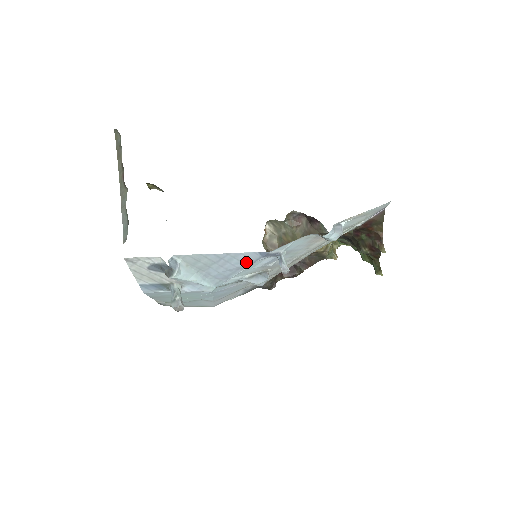
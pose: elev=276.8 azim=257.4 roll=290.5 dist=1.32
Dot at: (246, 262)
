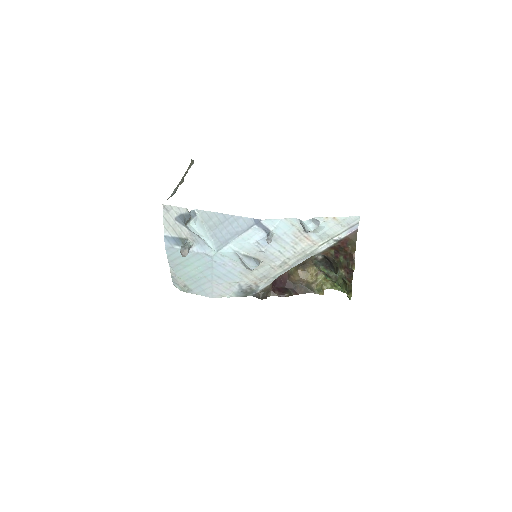
Dot at: (243, 227)
